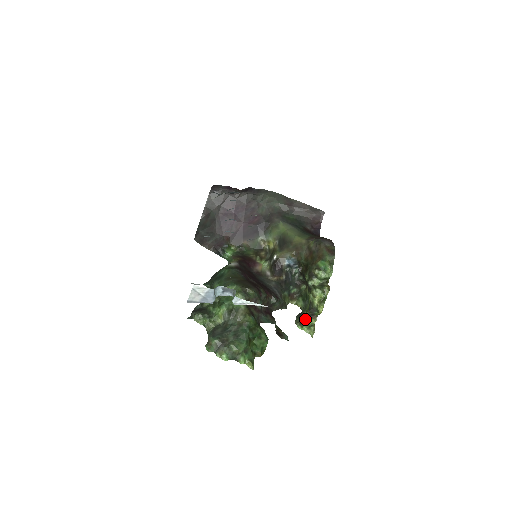
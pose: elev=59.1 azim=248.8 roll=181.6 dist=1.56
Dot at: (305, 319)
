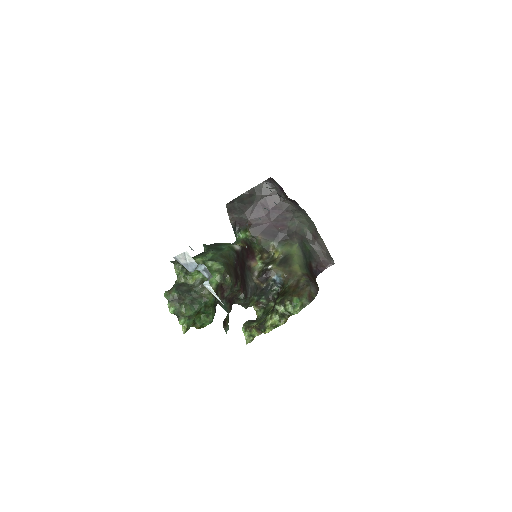
Dot at: (252, 328)
